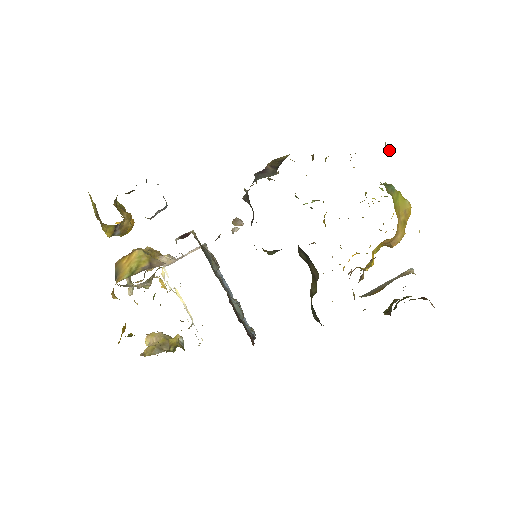
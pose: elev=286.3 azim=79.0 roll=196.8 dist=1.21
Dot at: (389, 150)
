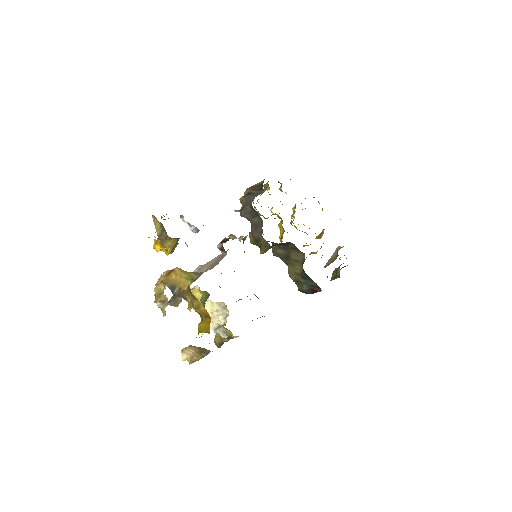
Dot at: occluded
